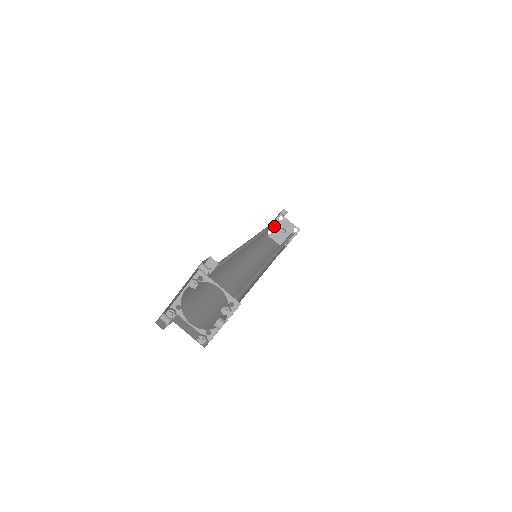
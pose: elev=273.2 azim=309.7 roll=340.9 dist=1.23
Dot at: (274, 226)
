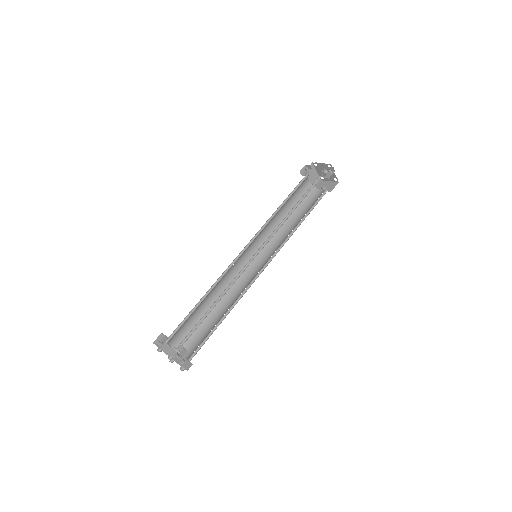
Dot at: (321, 165)
